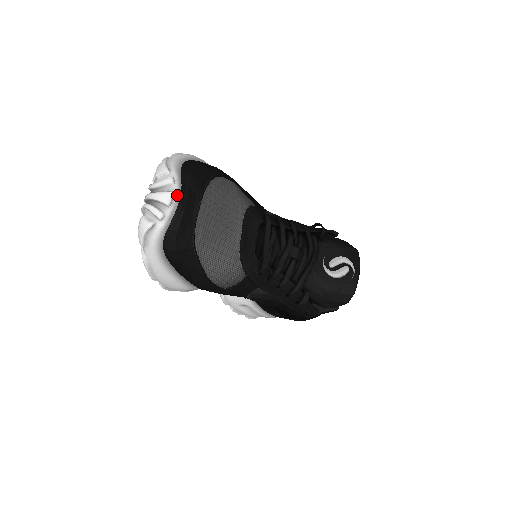
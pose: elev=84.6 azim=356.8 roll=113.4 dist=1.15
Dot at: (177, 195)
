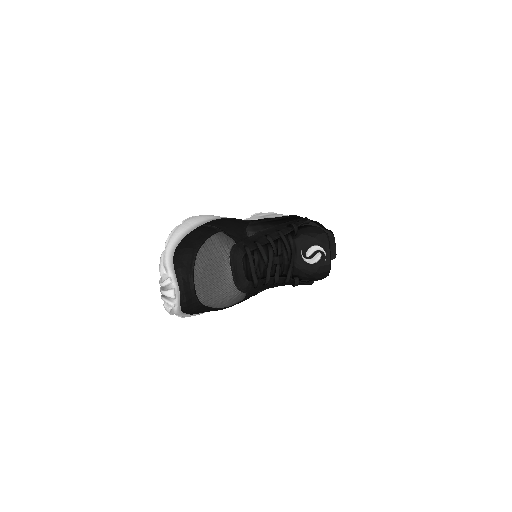
Dot at: (177, 289)
